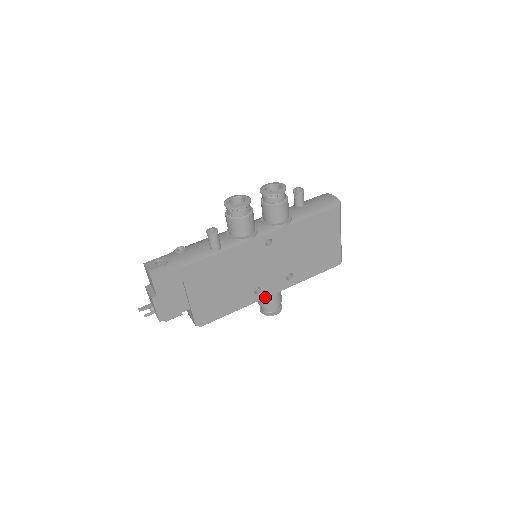
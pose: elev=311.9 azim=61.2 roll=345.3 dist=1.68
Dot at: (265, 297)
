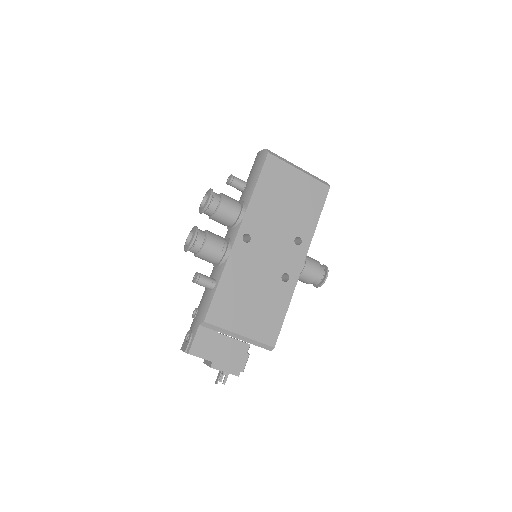
Dot at: (298, 275)
